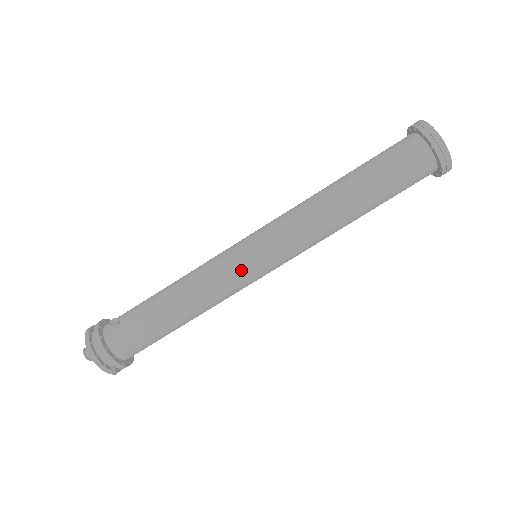
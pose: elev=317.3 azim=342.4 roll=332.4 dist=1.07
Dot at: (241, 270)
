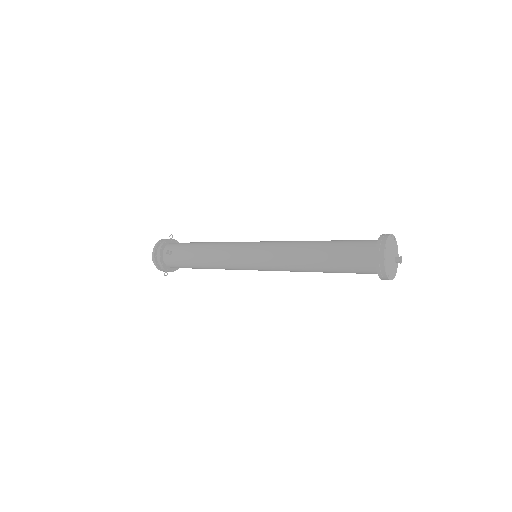
Dot at: (241, 266)
